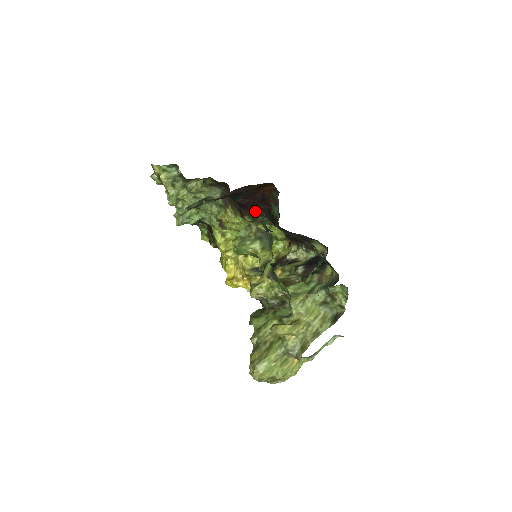
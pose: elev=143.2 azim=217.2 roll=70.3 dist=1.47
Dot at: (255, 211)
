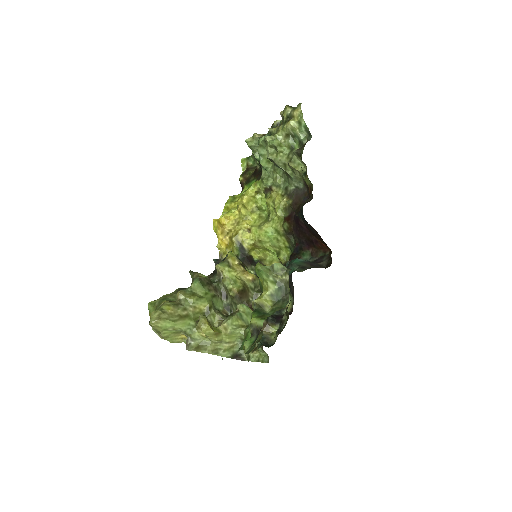
Dot at: (297, 233)
